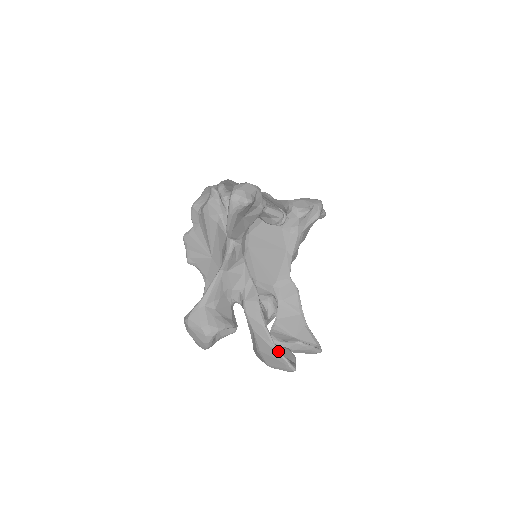
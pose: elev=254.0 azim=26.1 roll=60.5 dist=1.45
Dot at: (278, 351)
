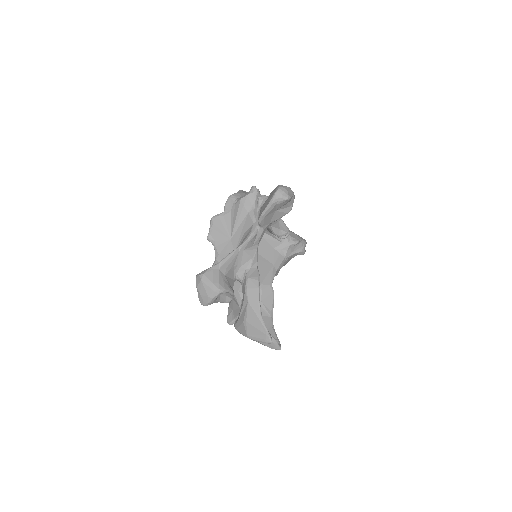
Dot at: (264, 323)
